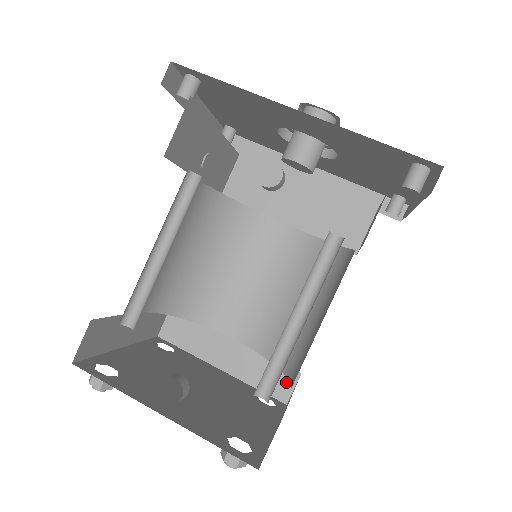
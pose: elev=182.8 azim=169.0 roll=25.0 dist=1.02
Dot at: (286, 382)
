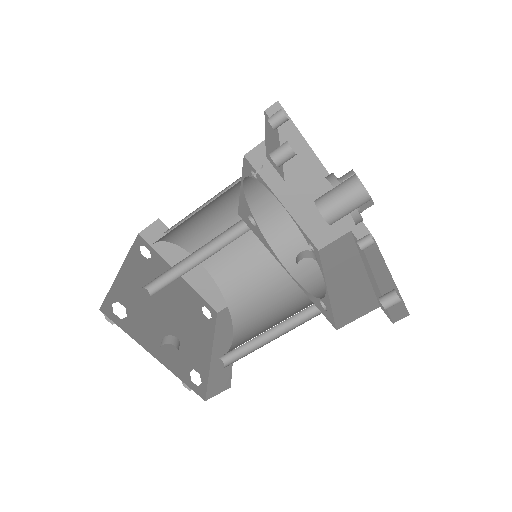
Dot at: (224, 301)
